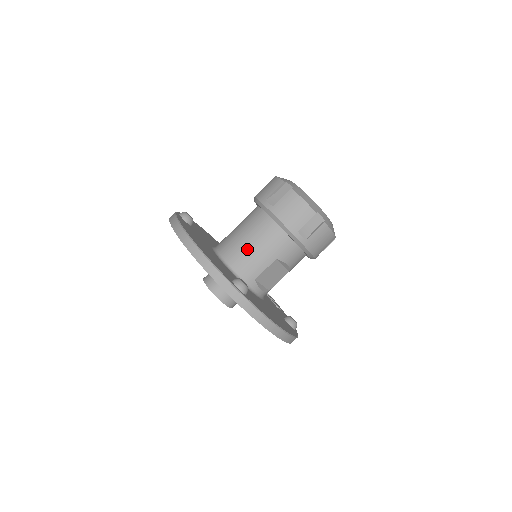
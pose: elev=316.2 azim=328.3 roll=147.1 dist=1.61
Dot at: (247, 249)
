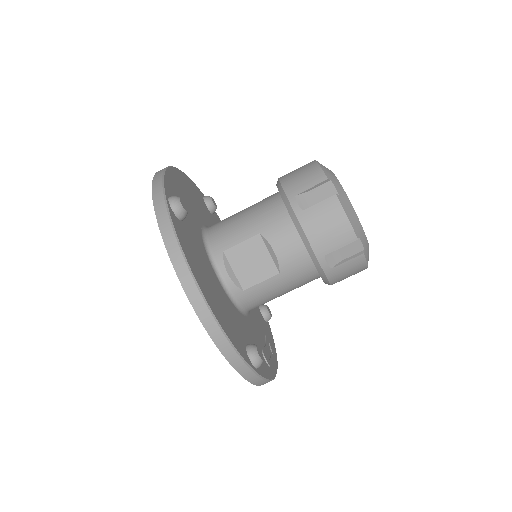
Dot at: (234, 217)
